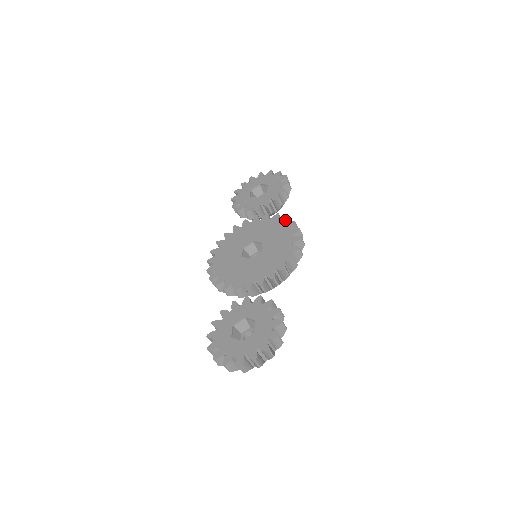
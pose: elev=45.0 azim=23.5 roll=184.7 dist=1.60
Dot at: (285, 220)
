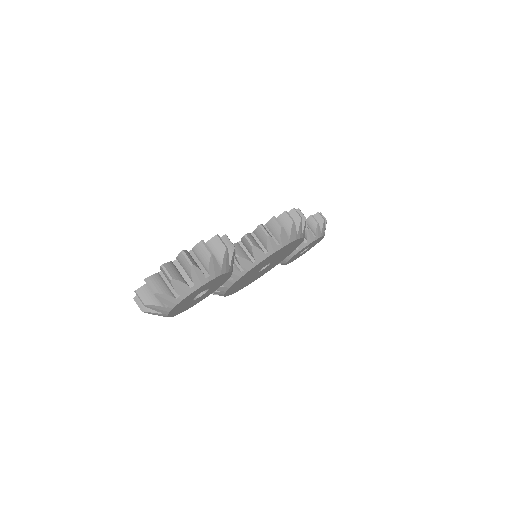
Dot at: occluded
